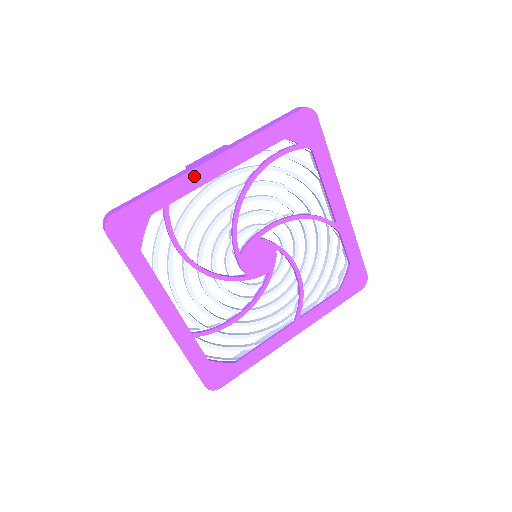
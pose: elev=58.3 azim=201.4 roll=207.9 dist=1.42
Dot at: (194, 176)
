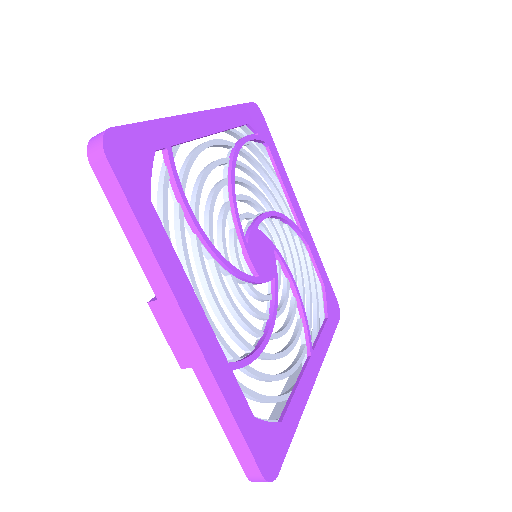
Dot at: (189, 123)
